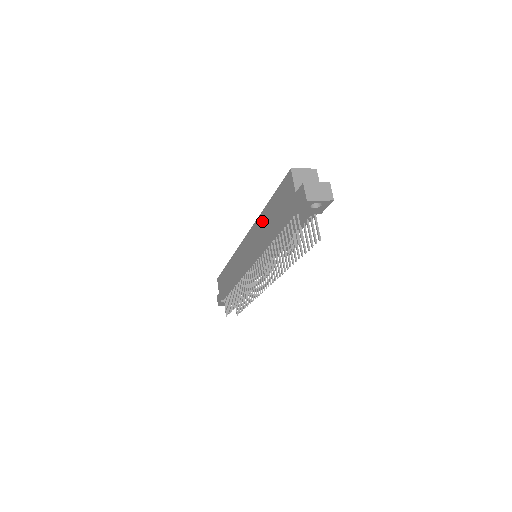
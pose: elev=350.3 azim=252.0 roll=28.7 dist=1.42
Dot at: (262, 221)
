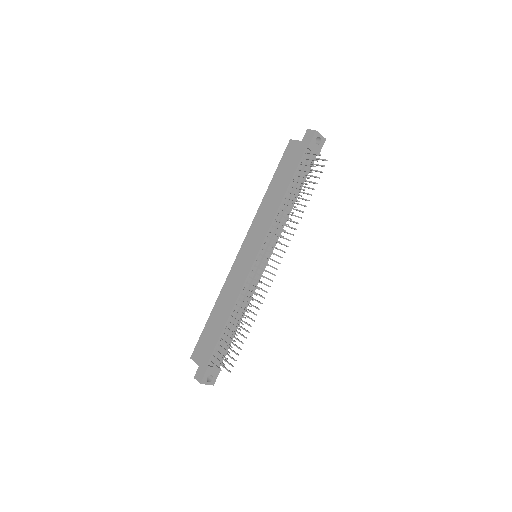
Dot at: (267, 201)
